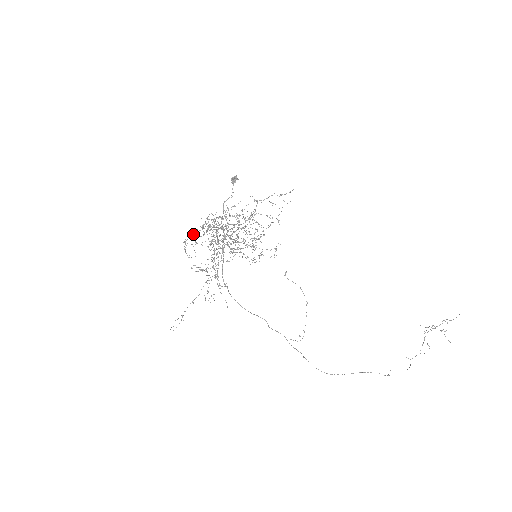
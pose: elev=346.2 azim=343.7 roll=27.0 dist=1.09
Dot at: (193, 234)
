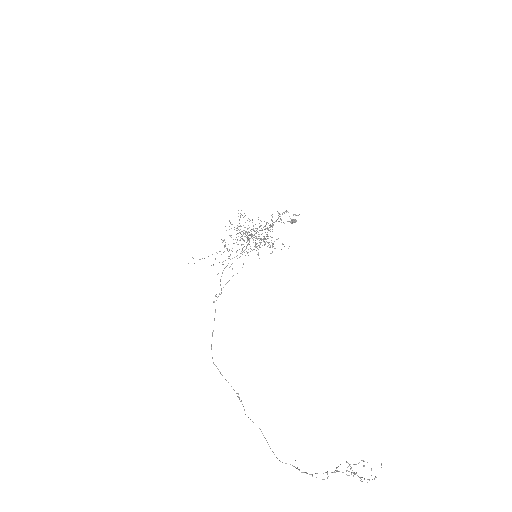
Dot at: (241, 226)
